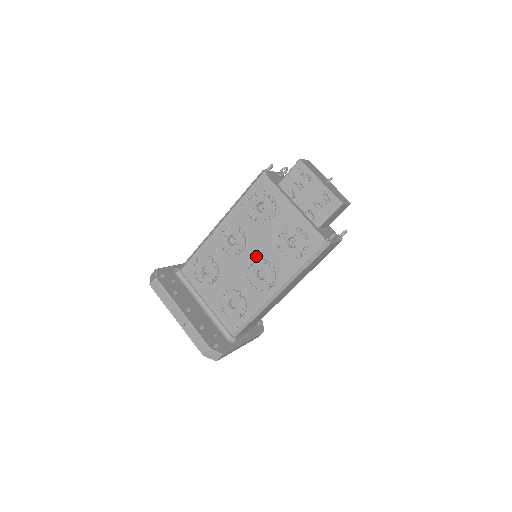
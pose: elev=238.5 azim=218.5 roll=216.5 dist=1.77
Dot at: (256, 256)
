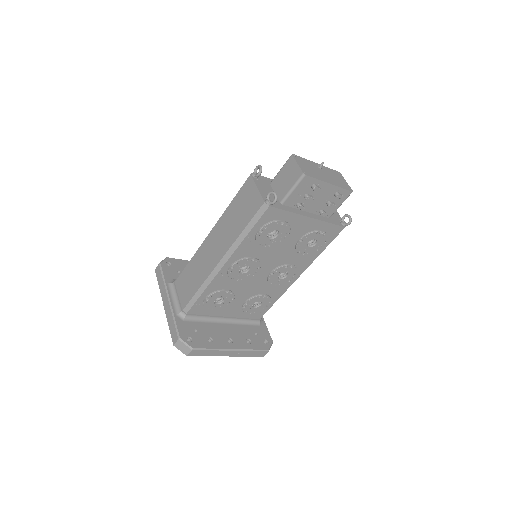
Dot at: (274, 267)
